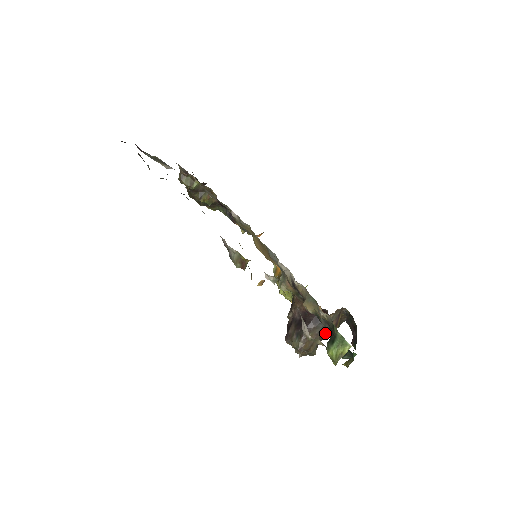
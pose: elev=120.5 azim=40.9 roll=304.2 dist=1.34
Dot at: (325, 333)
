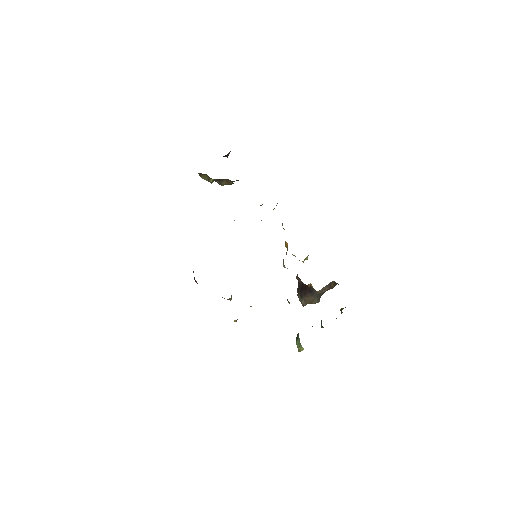
Dot at: (322, 293)
